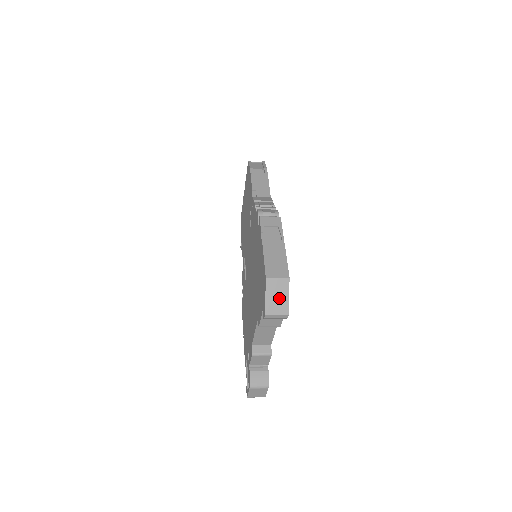
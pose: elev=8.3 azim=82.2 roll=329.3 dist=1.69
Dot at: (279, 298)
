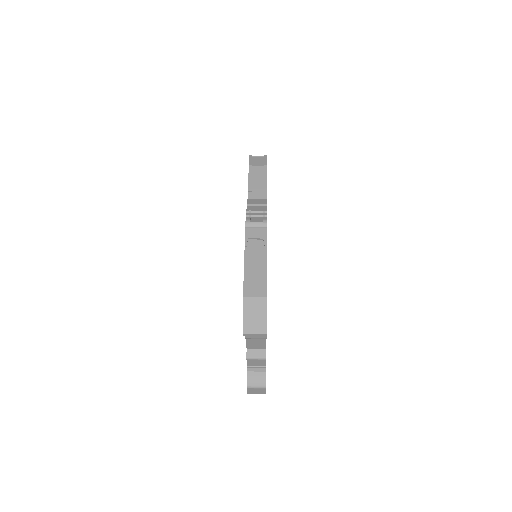
Dot at: (257, 317)
